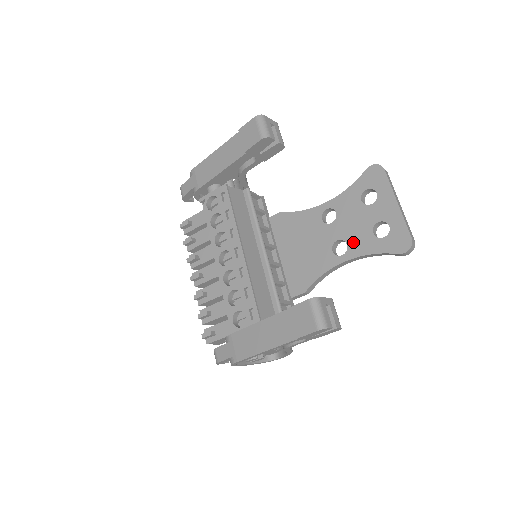
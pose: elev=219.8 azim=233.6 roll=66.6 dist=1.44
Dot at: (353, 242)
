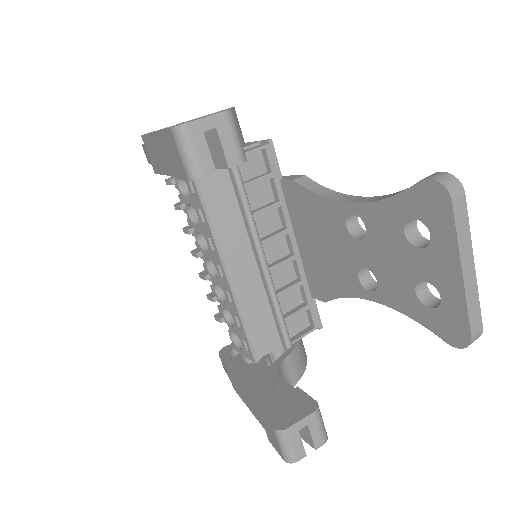
Dot at: (385, 285)
